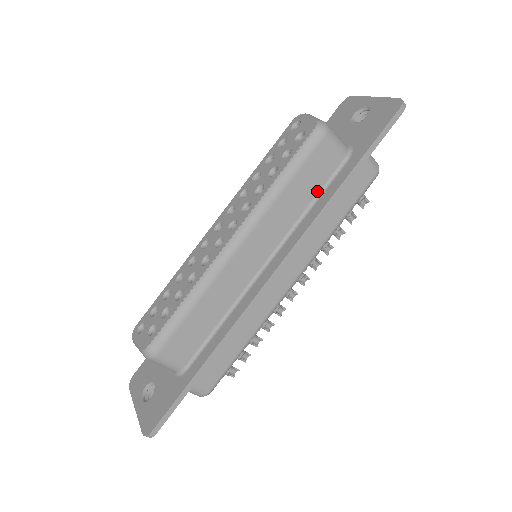
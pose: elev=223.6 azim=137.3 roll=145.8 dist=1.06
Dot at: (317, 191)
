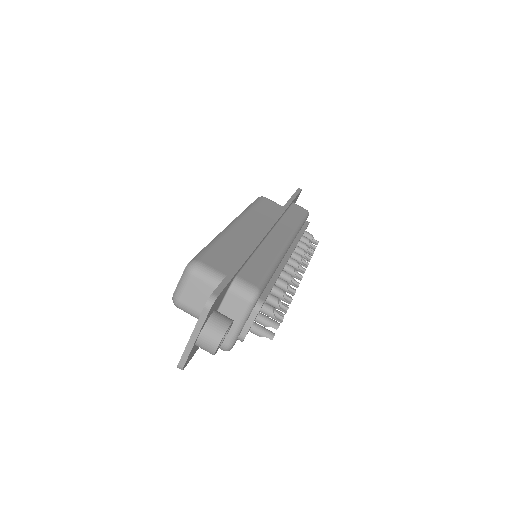
Dot at: (275, 215)
